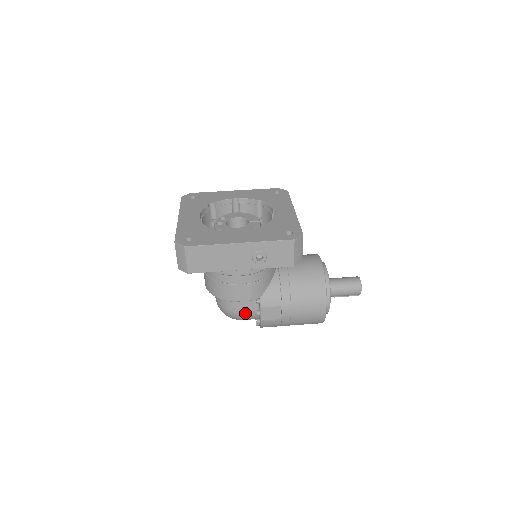
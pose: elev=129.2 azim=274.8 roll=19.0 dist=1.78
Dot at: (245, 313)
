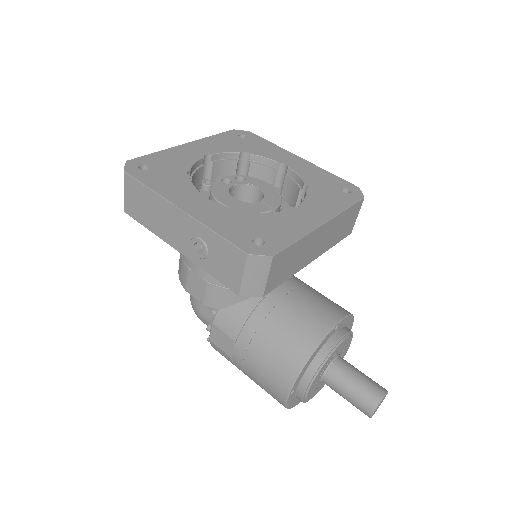
Dot at: (203, 317)
